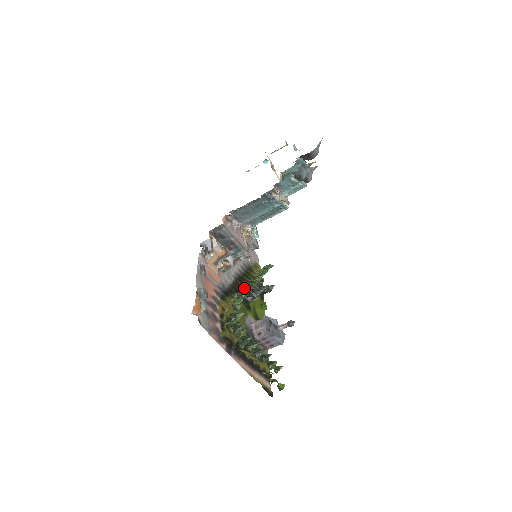
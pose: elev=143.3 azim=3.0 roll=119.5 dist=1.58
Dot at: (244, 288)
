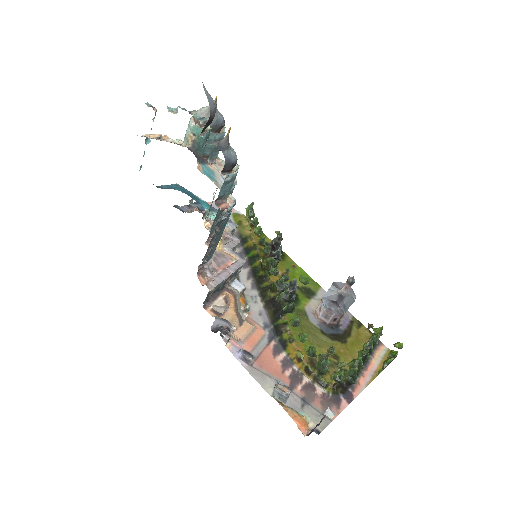
Dot at: (282, 301)
